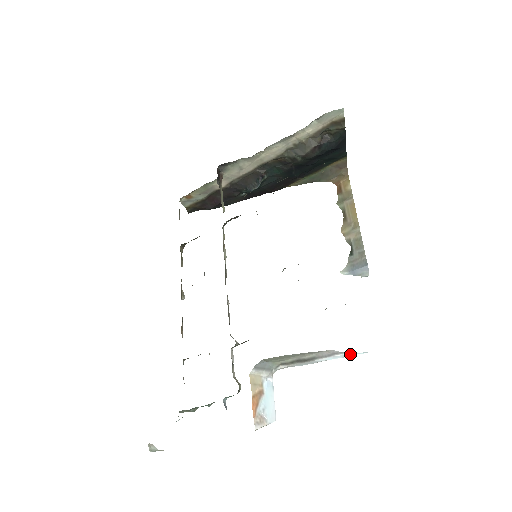
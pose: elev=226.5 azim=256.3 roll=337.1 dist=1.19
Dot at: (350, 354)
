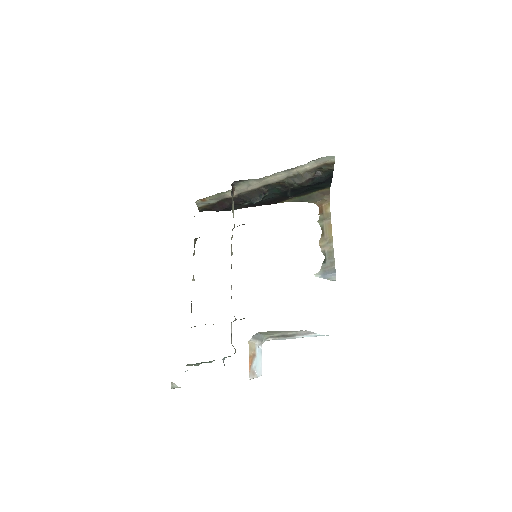
Dot at: (320, 335)
